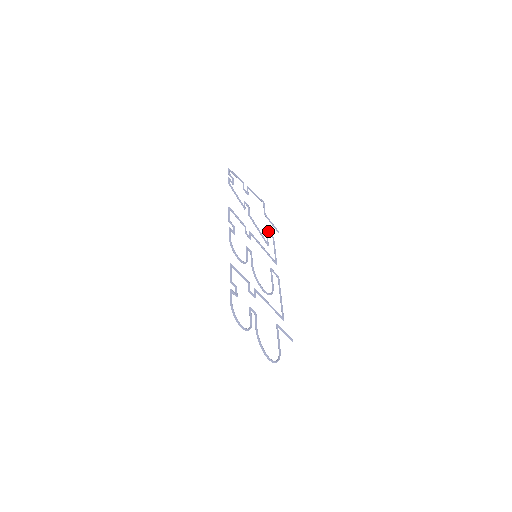
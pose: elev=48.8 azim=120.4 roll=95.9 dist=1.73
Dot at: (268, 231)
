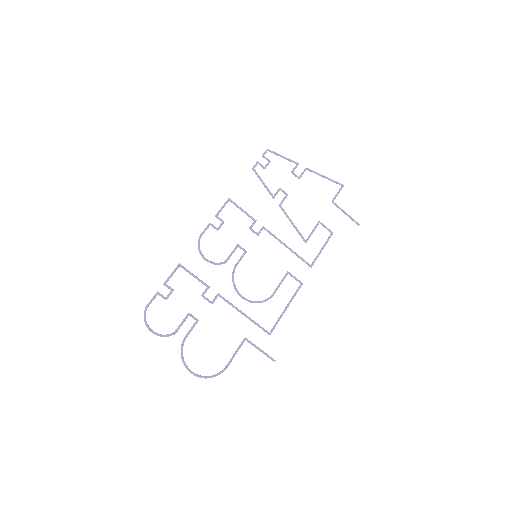
Dot at: (322, 224)
